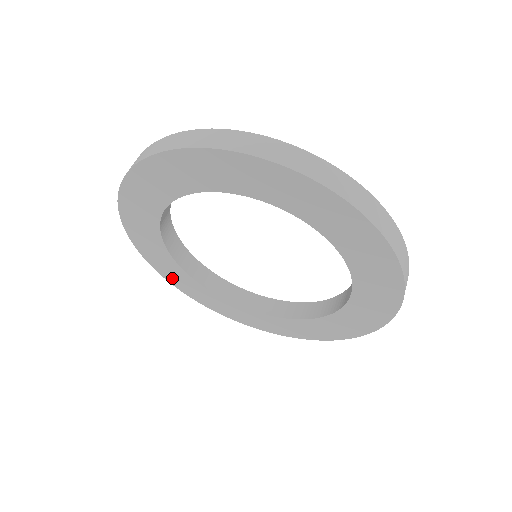
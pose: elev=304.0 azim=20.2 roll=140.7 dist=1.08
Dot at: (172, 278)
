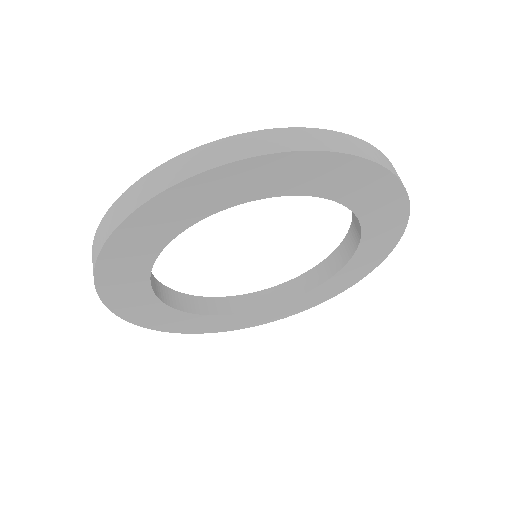
Dot at: (168, 326)
